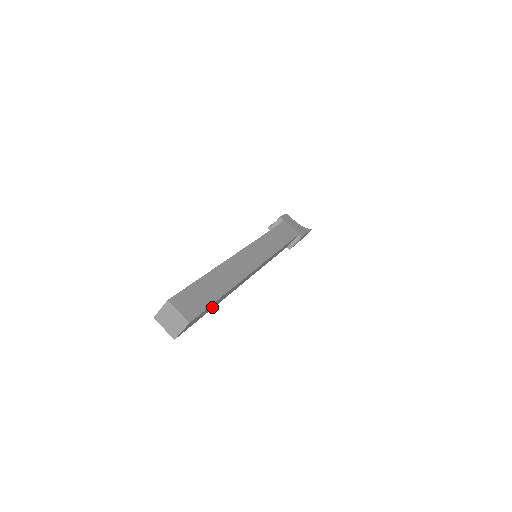
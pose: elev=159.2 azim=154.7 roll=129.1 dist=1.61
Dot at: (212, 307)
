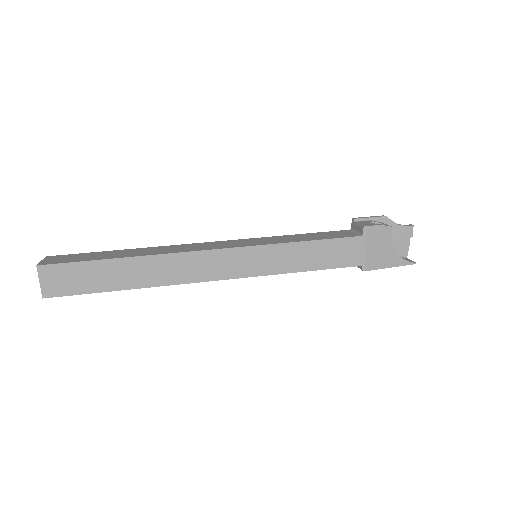
Dot at: occluded
